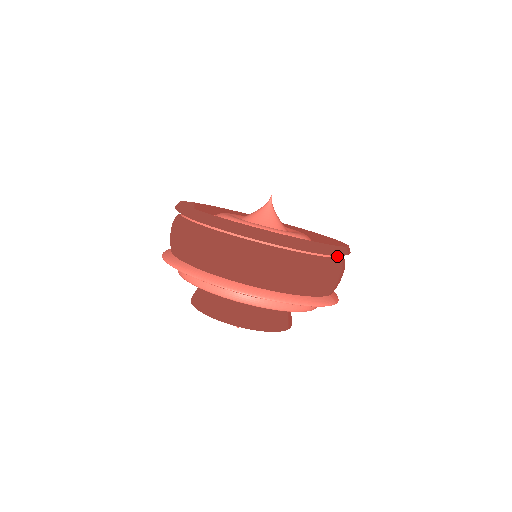
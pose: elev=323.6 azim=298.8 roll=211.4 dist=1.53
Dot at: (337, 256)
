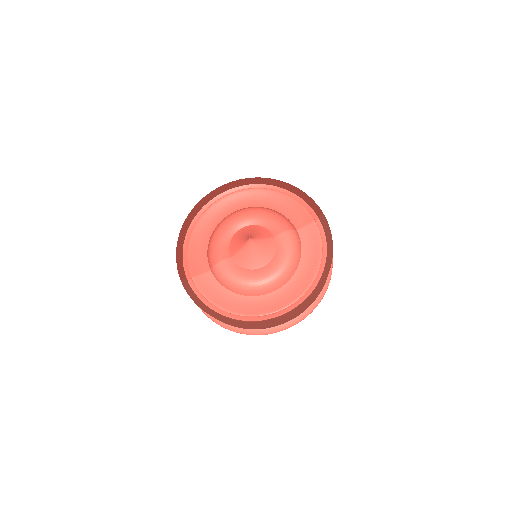
Dot at: (322, 225)
